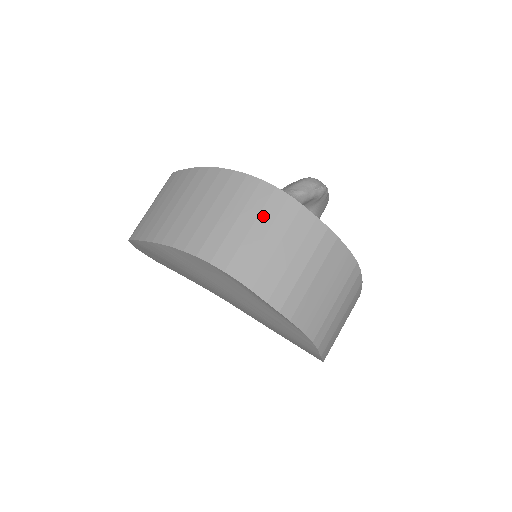
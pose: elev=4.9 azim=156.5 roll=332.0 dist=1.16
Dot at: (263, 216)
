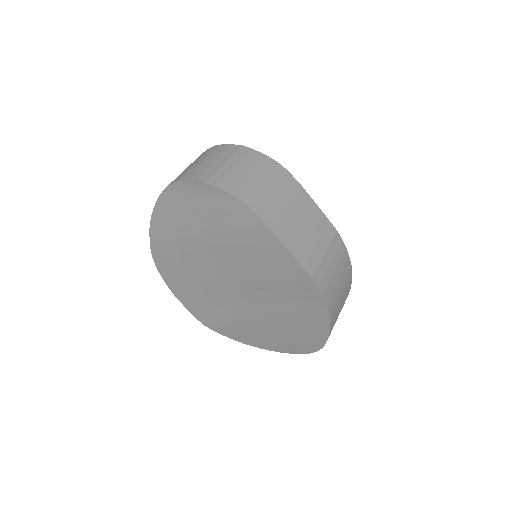
Dot at: (199, 158)
